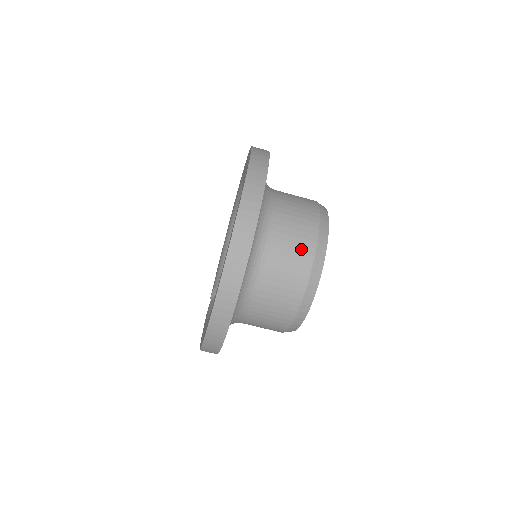
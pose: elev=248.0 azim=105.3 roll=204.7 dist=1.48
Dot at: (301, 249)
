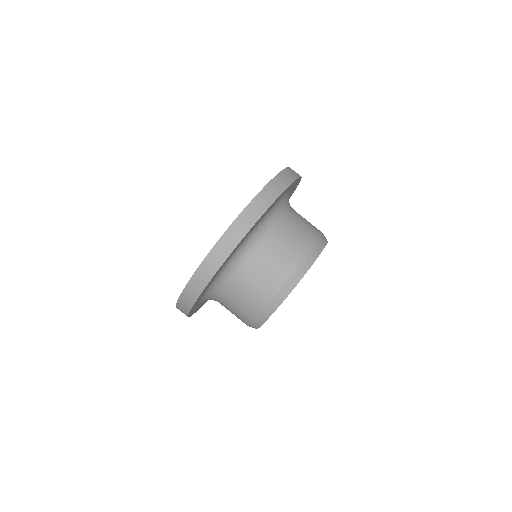
Dot at: (266, 287)
